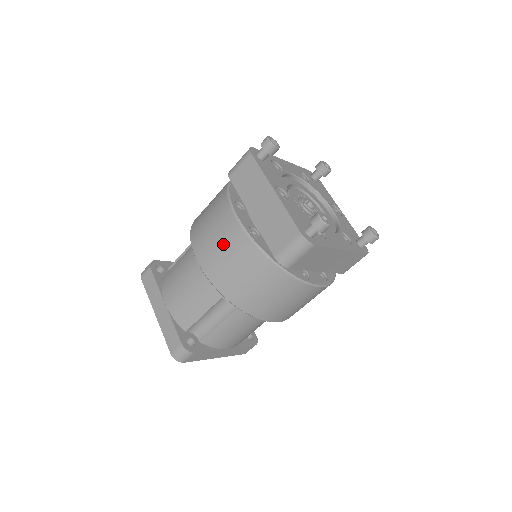
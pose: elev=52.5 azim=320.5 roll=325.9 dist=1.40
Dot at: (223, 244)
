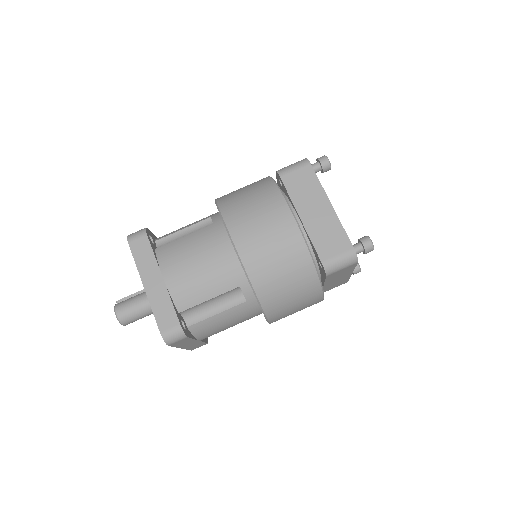
Dot at: (272, 236)
